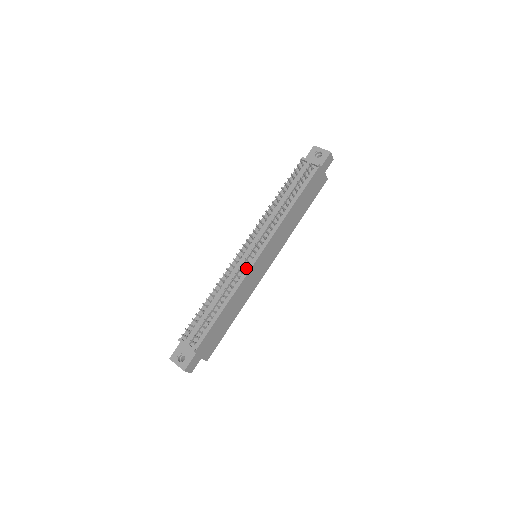
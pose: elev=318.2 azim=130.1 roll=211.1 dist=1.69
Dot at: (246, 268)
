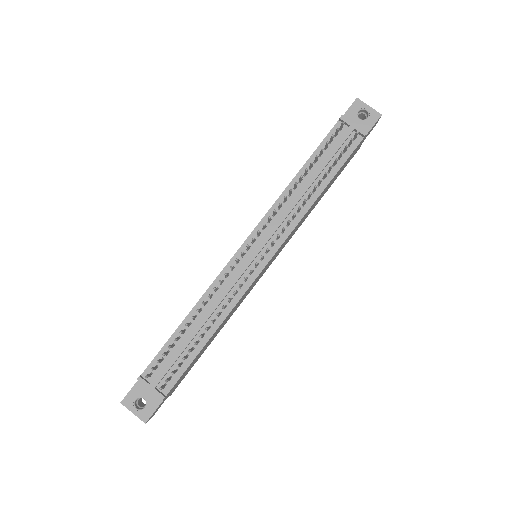
Dot at: (246, 280)
